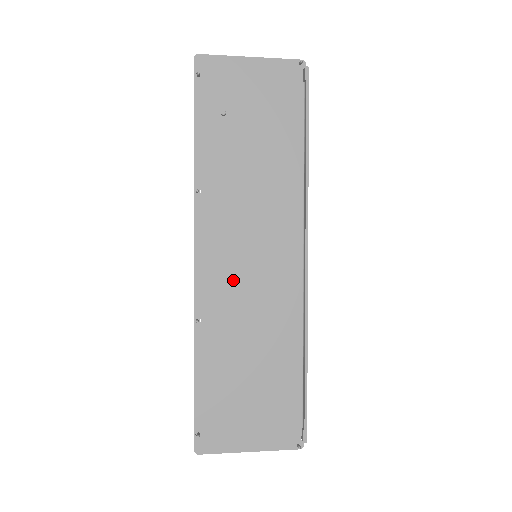
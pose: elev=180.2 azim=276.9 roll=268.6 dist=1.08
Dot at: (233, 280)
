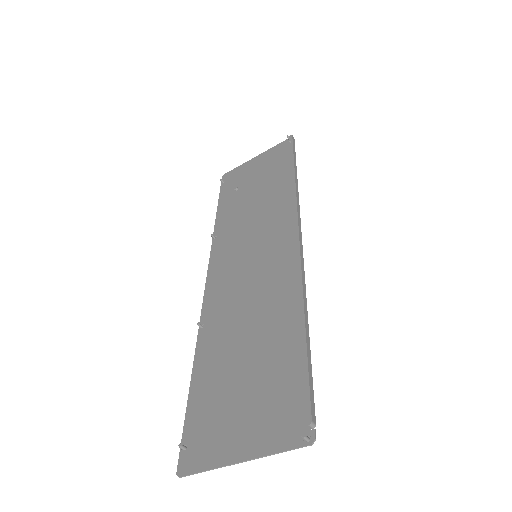
Dot at: (235, 282)
